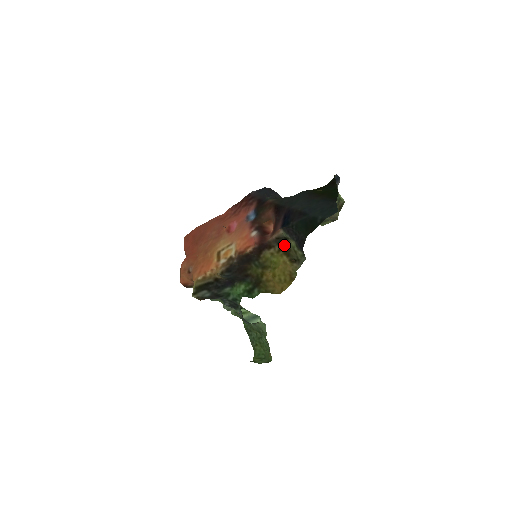
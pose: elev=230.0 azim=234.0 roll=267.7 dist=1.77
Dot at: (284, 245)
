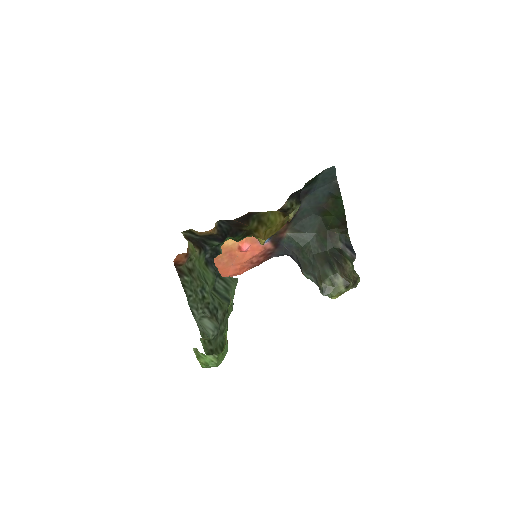
Dot at: (285, 213)
